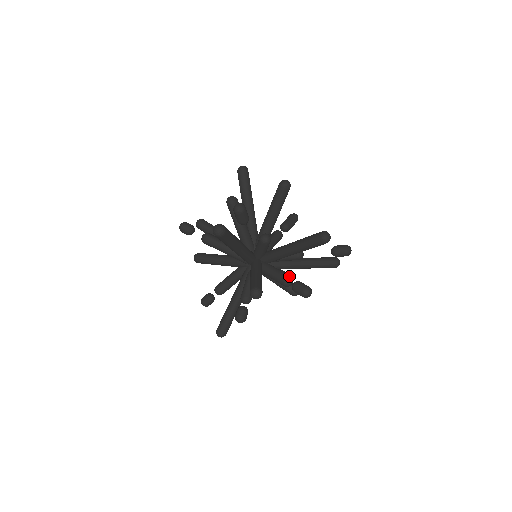
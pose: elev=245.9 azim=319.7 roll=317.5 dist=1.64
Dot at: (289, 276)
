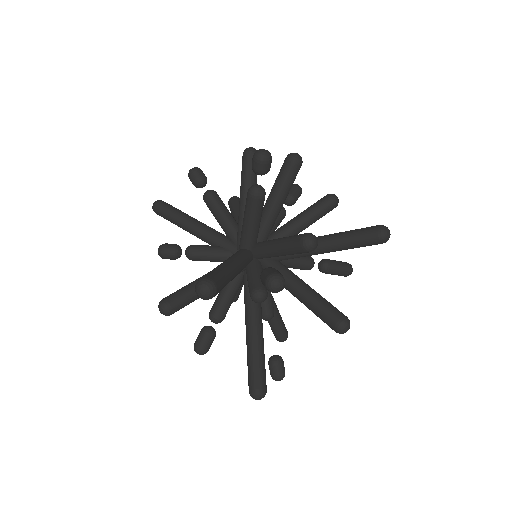
Dot at: (222, 320)
